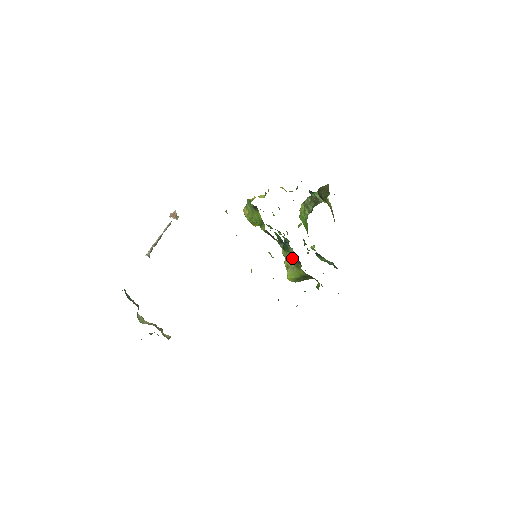
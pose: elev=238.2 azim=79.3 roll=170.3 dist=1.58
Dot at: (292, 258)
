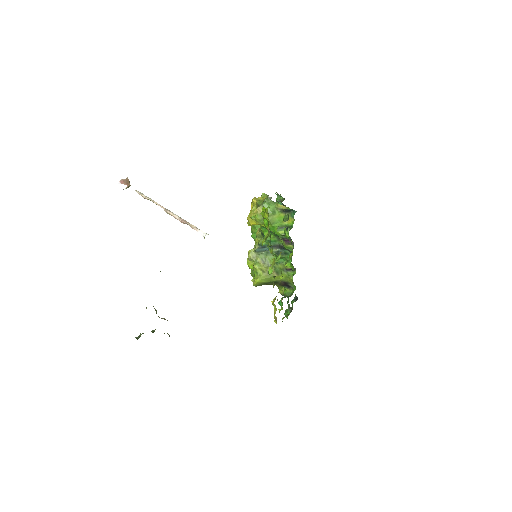
Dot at: (268, 263)
